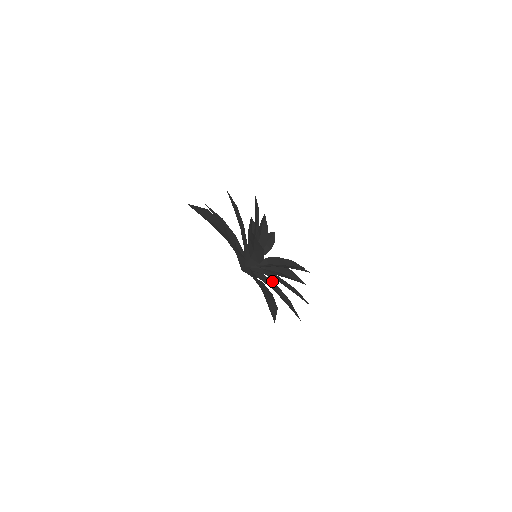
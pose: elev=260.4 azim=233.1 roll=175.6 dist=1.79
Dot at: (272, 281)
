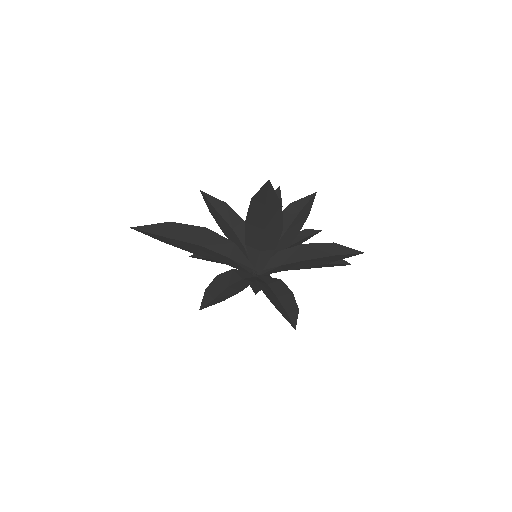
Dot at: occluded
